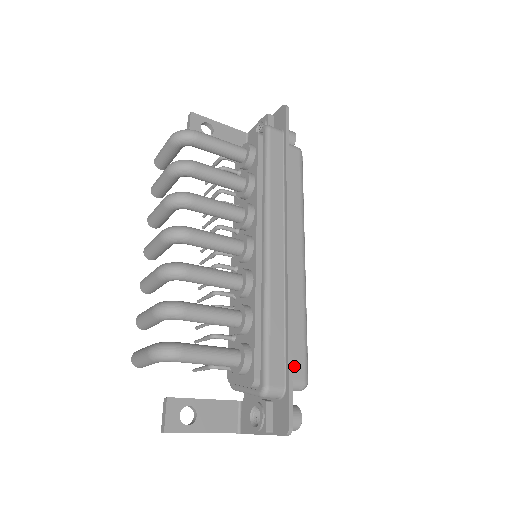
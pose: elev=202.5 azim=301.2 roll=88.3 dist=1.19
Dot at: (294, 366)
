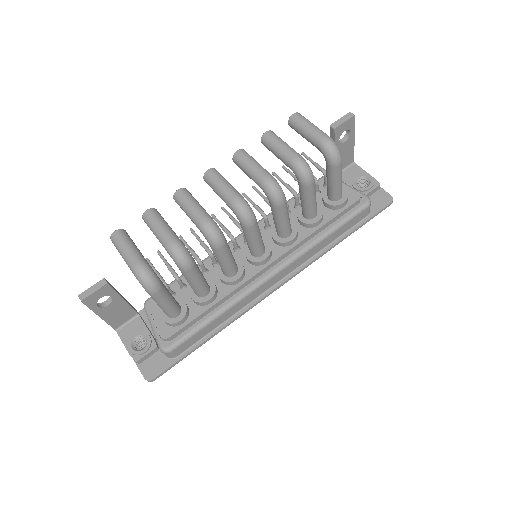
Dot at: occluded
